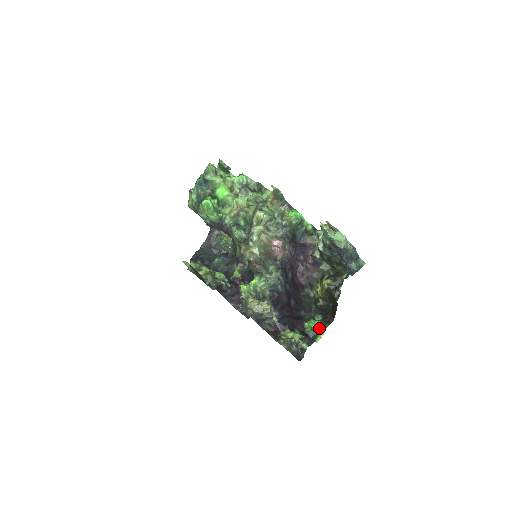
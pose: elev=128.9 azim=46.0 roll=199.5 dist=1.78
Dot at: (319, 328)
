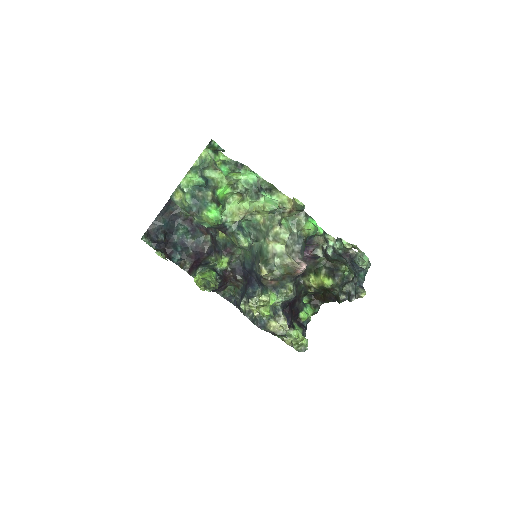
Dot at: occluded
